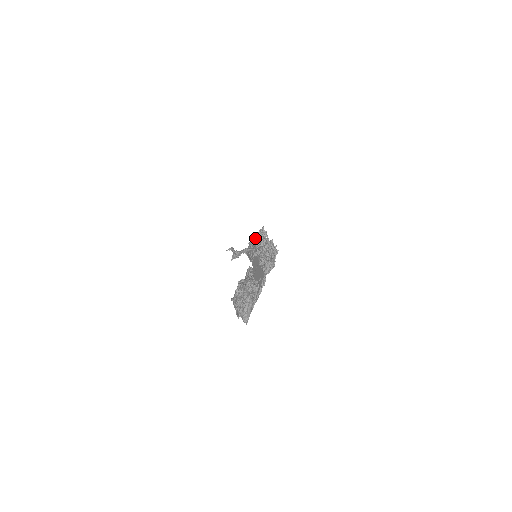
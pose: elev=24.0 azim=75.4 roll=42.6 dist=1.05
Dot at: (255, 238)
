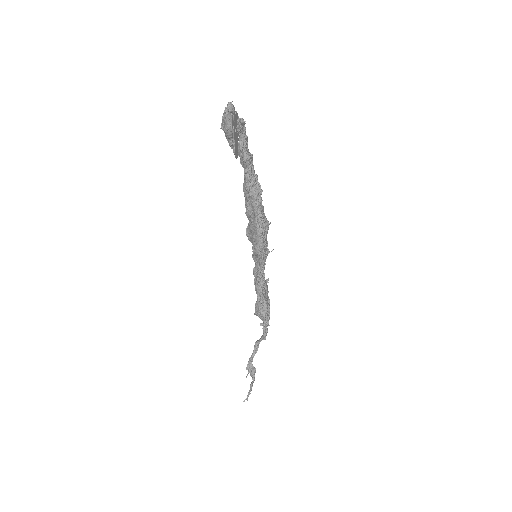
Dot at: occluded
